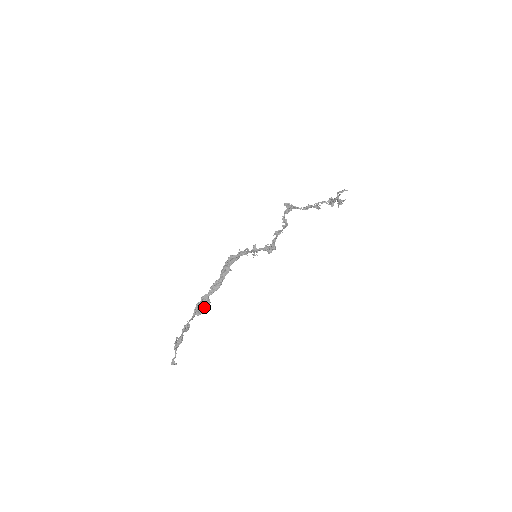
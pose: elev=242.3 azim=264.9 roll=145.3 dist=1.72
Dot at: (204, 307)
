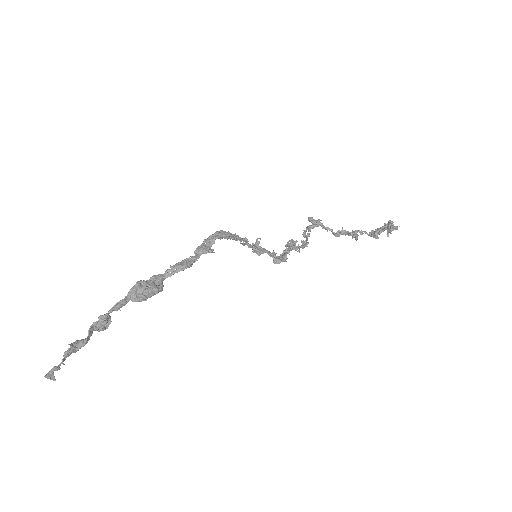
Dot at: (149, 292)
